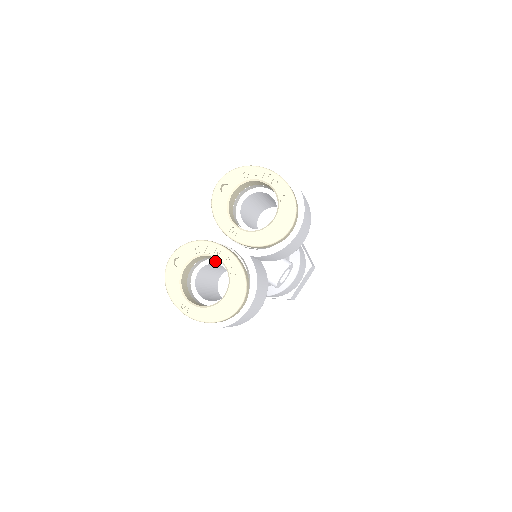
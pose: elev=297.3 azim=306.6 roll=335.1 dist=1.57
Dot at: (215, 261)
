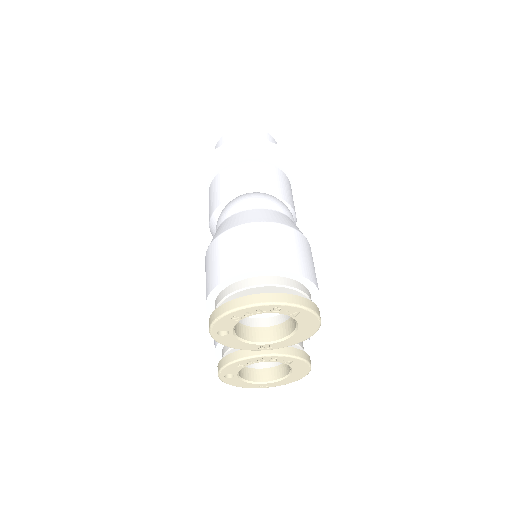
Dot at: occluded
